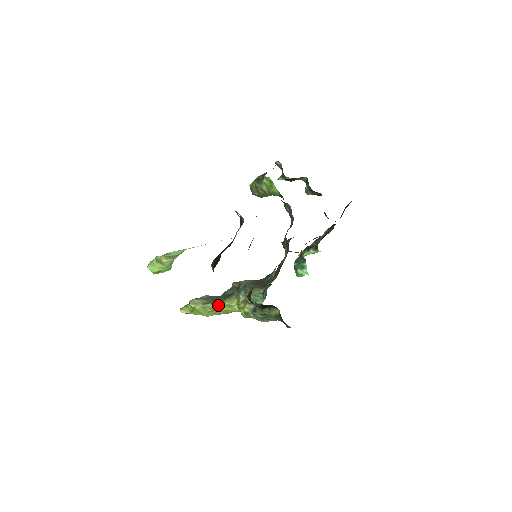
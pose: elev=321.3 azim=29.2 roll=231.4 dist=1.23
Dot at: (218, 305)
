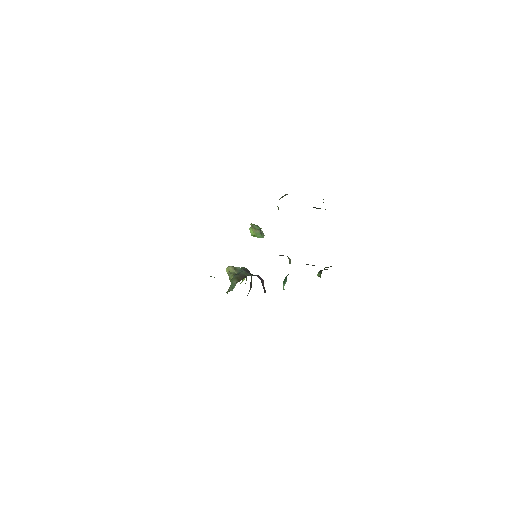
Dot at: occluded
